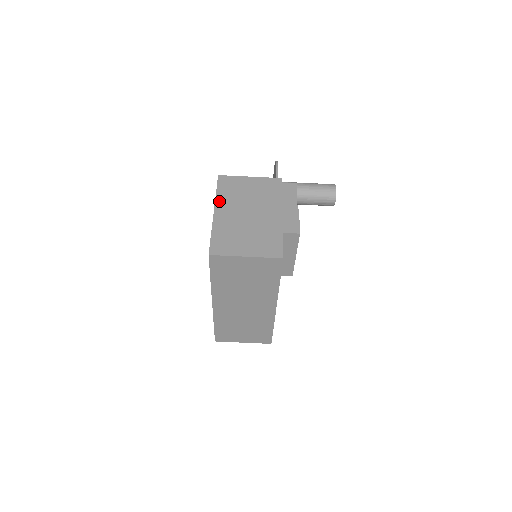
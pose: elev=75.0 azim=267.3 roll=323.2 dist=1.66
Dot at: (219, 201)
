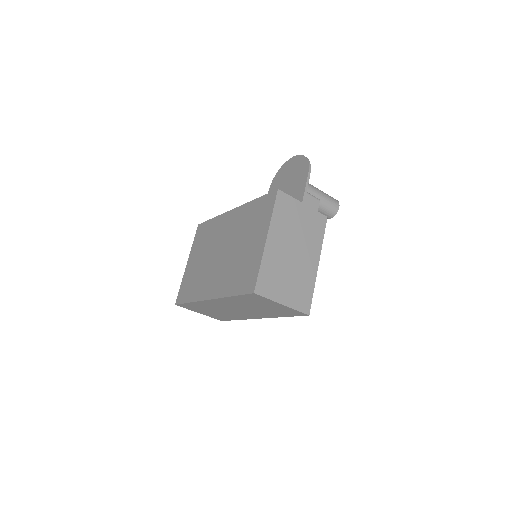
Dot at: (273, 226)
